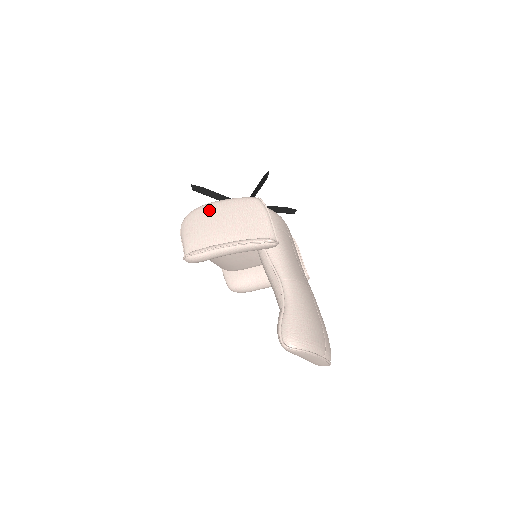
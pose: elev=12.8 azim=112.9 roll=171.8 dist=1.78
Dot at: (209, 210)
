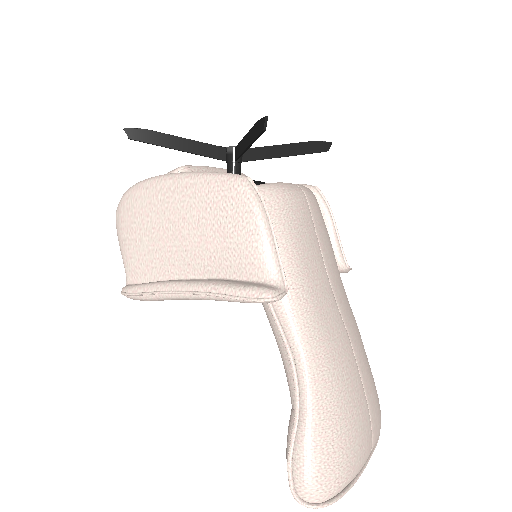
Dot at: (157, 196)
